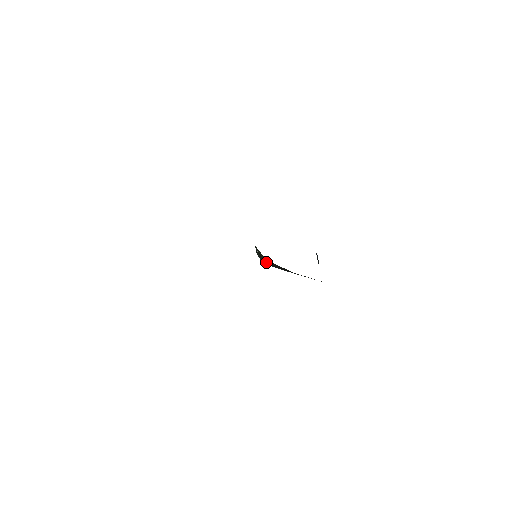
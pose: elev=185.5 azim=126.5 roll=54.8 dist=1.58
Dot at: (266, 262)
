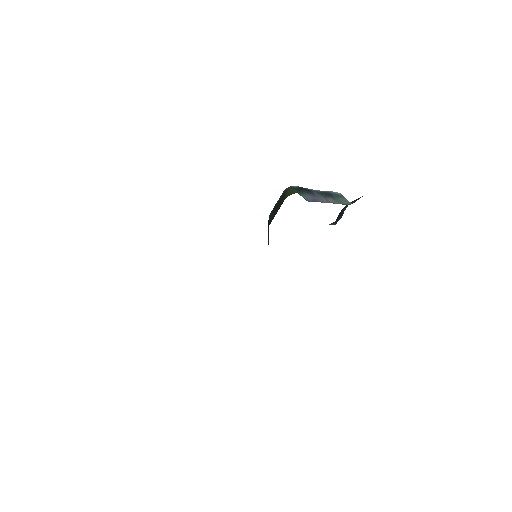
Dot at: occluded
